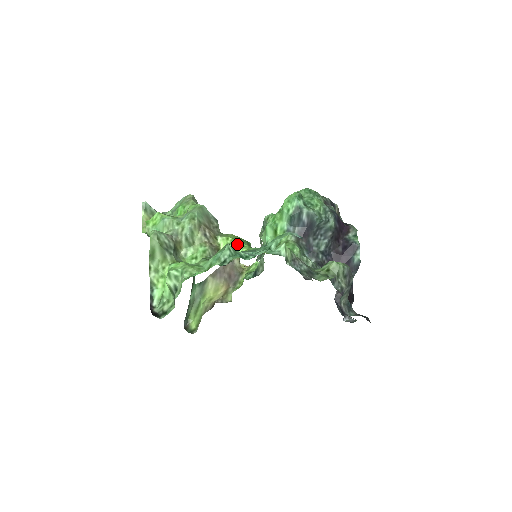
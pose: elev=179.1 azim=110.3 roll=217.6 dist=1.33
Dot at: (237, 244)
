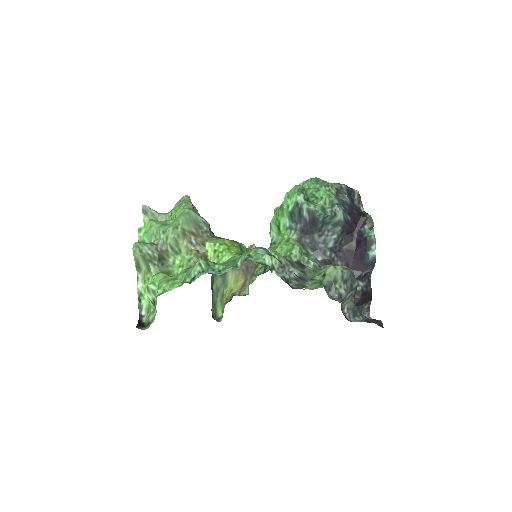
Dot at: (224, 250)
